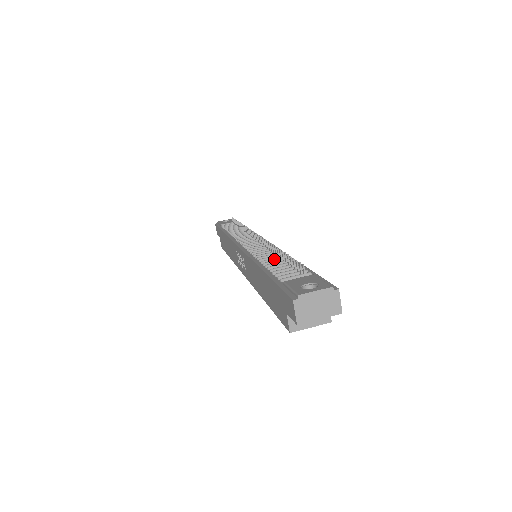
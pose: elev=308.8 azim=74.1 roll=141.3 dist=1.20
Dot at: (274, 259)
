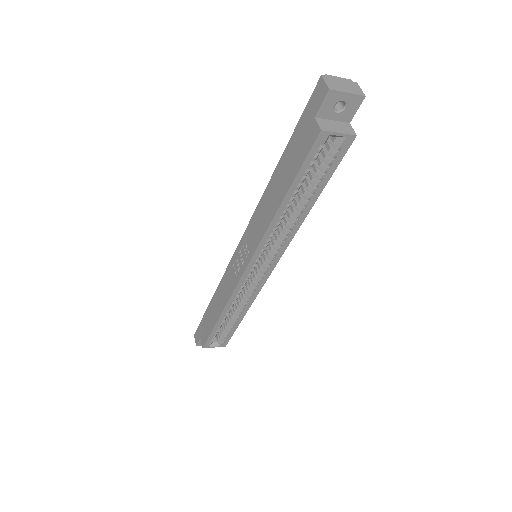
Dot at: occluded
